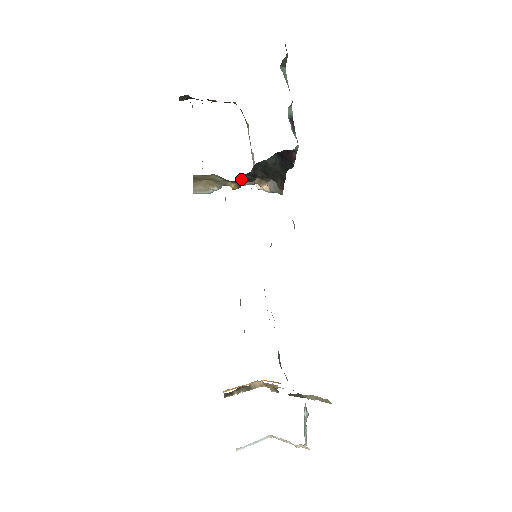
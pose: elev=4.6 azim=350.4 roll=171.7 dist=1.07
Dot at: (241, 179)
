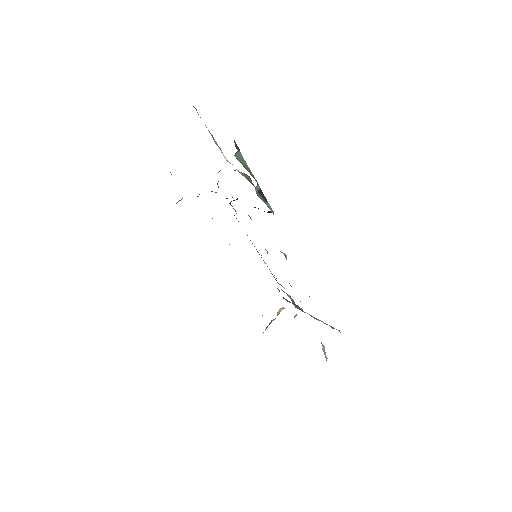
Dot at: occluded
